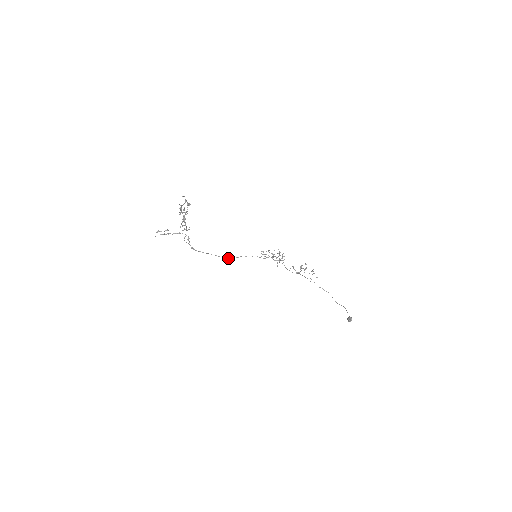
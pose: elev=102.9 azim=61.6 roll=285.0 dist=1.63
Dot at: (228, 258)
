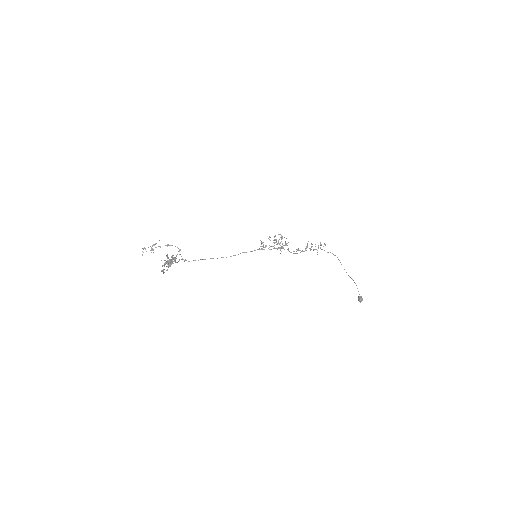
Dot at: (226, 257)
